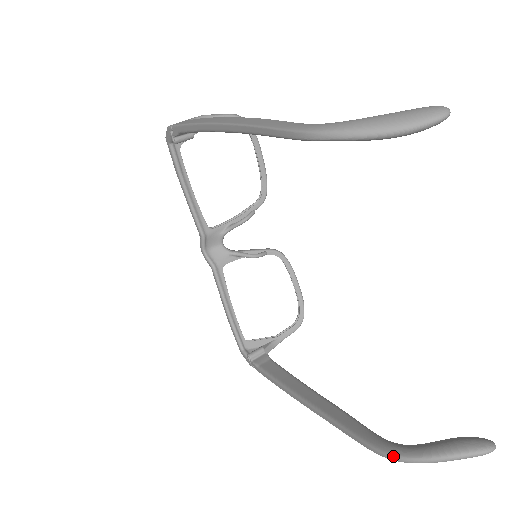
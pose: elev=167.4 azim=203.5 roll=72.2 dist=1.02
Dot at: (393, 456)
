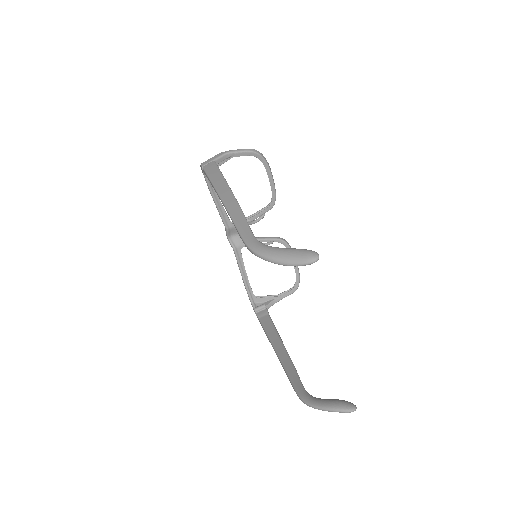
Dot at: (304, 402)
